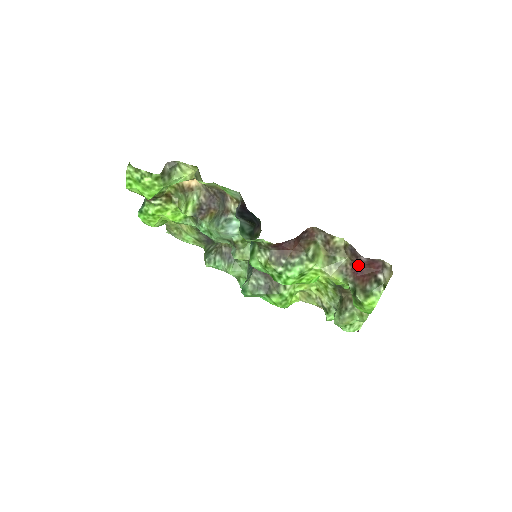
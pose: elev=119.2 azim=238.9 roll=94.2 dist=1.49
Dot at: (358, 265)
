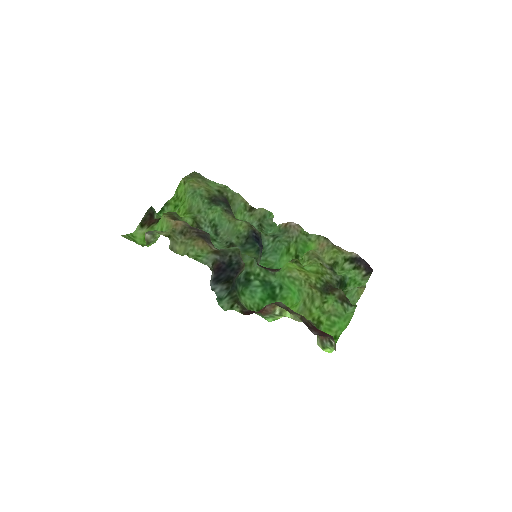
Dot at: (315, 327)
